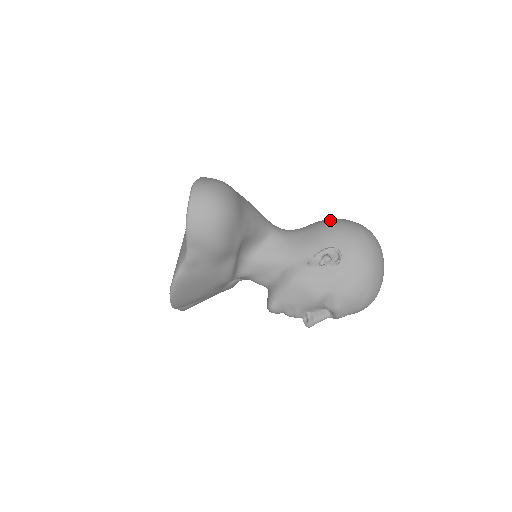
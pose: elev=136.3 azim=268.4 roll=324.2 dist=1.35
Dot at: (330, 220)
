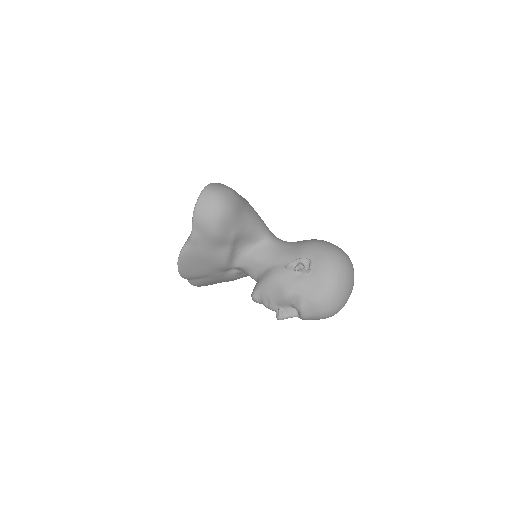
Dot at: (317, 240)
